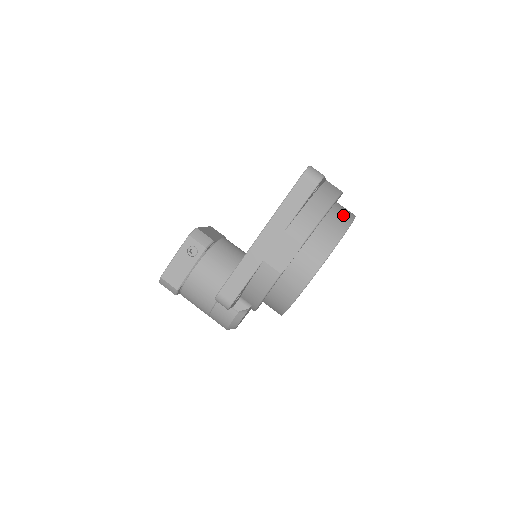
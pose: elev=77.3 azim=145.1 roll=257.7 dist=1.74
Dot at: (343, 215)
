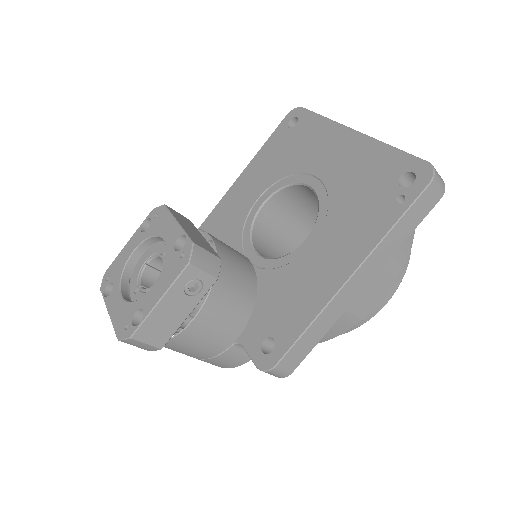
Dot at: occluded
